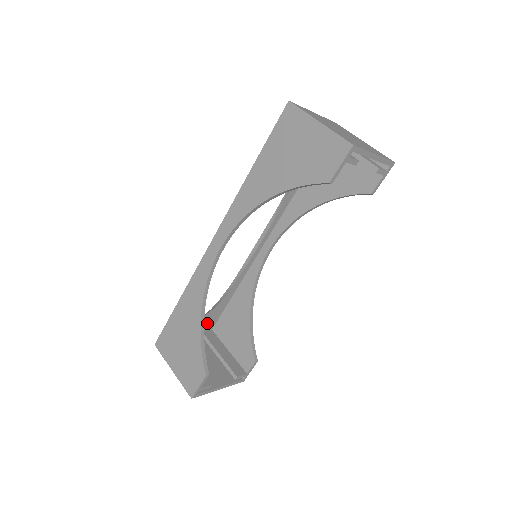
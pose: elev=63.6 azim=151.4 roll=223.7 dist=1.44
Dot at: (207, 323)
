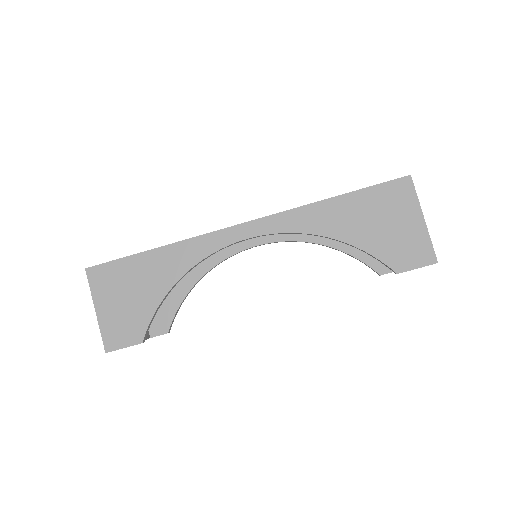
Dot at: occluded
